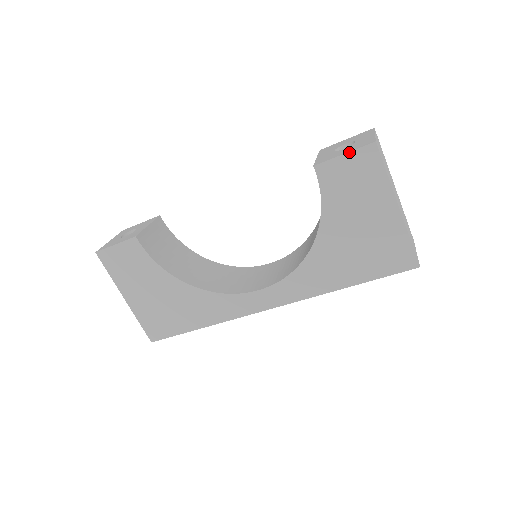
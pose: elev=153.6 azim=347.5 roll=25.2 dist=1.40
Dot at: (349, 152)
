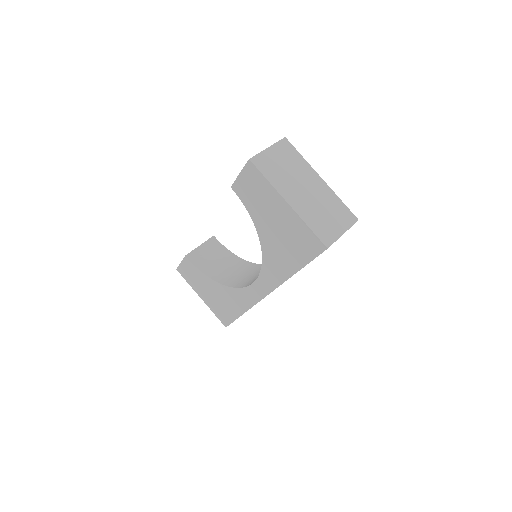
Dot at: (241, 171)
